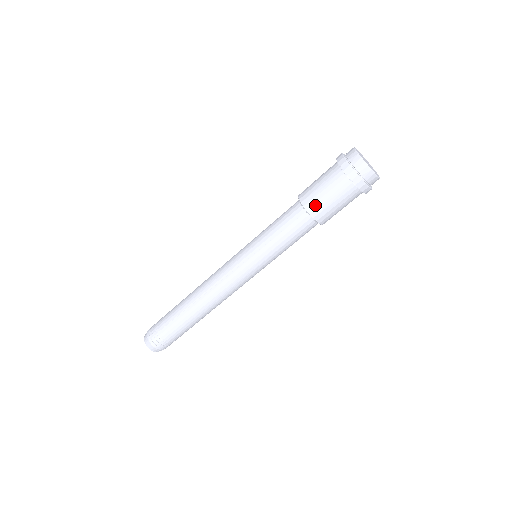
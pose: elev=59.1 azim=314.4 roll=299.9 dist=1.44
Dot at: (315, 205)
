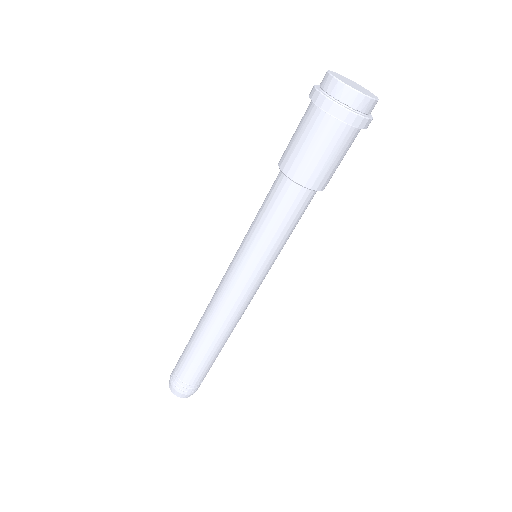
Dot at: (313, 175)
